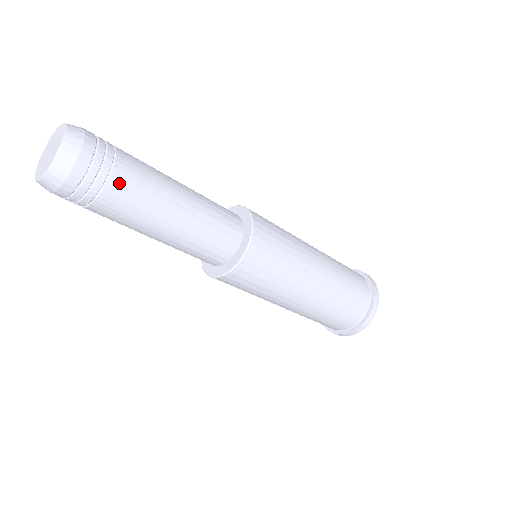
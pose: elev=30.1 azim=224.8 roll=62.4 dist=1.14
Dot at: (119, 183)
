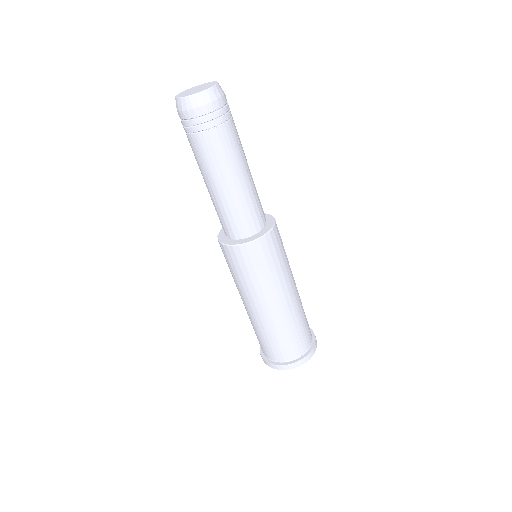
Dot at: (230, 129)
